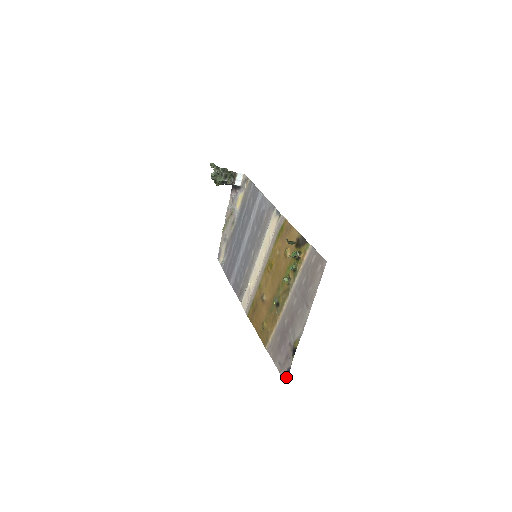
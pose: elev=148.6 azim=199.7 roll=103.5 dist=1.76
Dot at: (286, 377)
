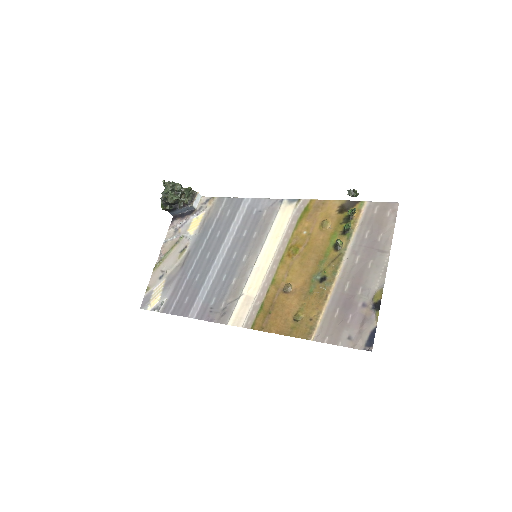
Dot at: (372, 342)
